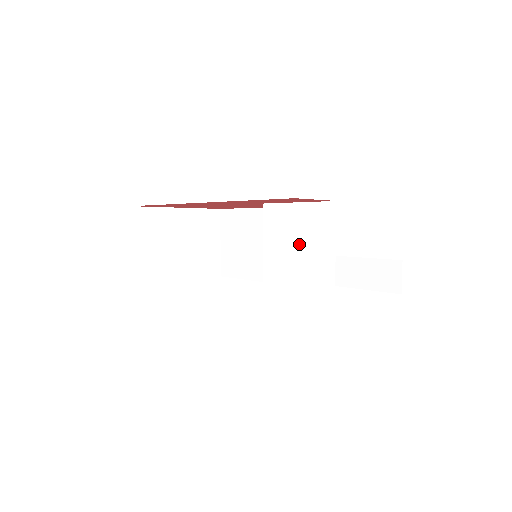
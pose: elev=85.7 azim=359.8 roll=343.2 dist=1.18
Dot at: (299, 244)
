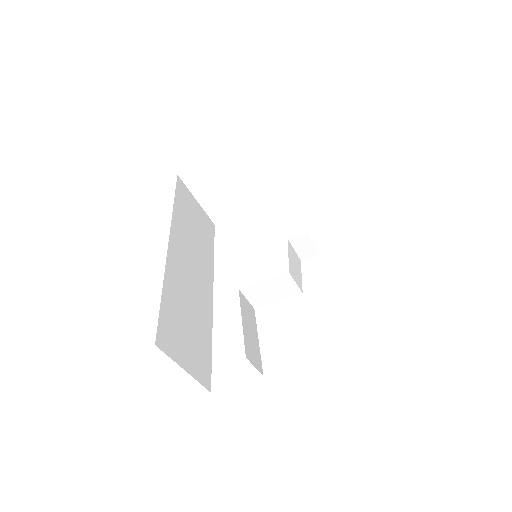
Dot at: occluded
